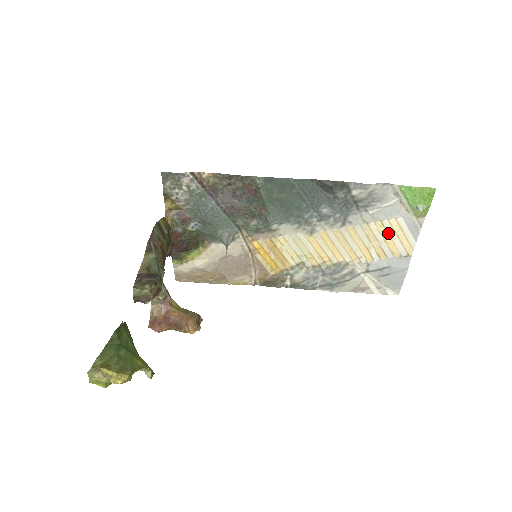
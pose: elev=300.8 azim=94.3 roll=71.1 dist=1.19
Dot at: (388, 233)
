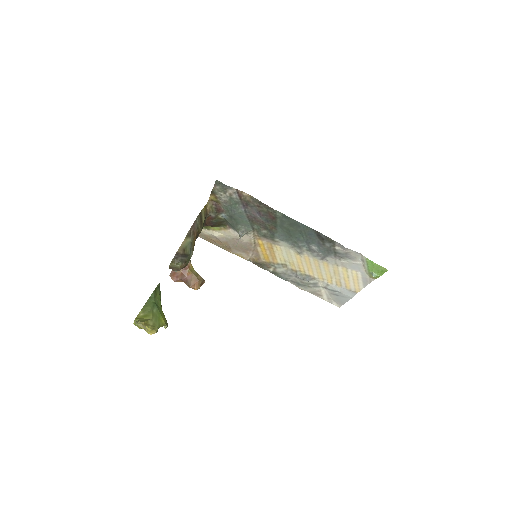
Dot at: (348, 276)
